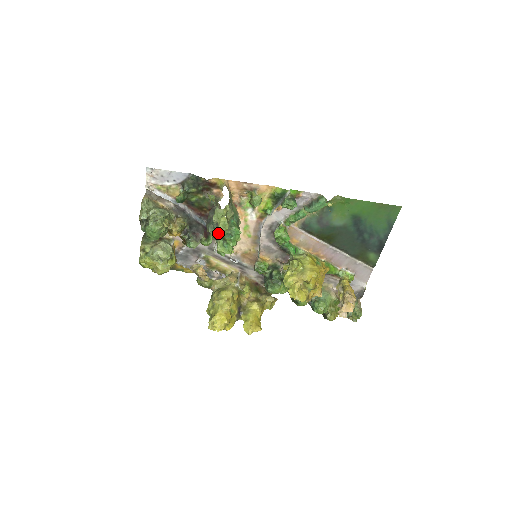
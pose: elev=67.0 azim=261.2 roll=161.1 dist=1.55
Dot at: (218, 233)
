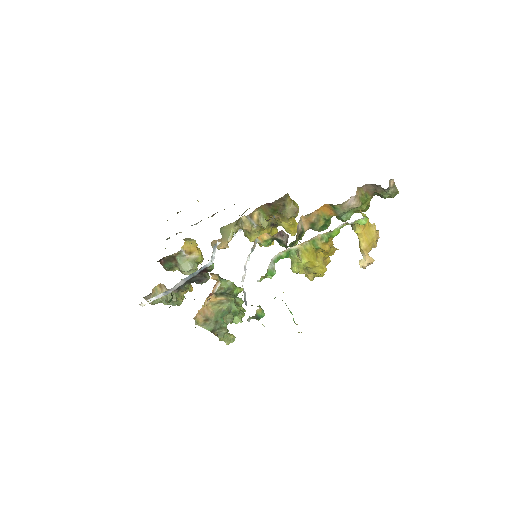
Dot at: occluded
